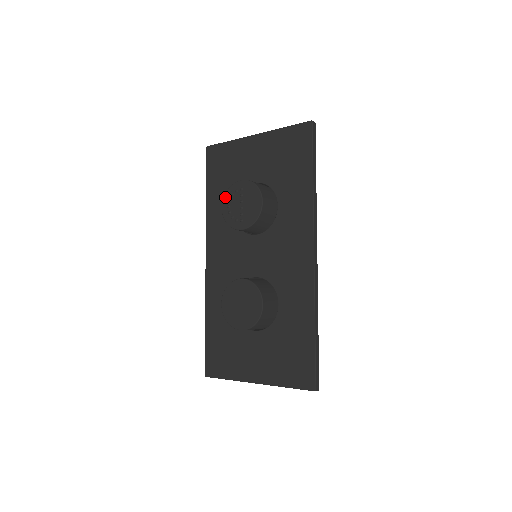
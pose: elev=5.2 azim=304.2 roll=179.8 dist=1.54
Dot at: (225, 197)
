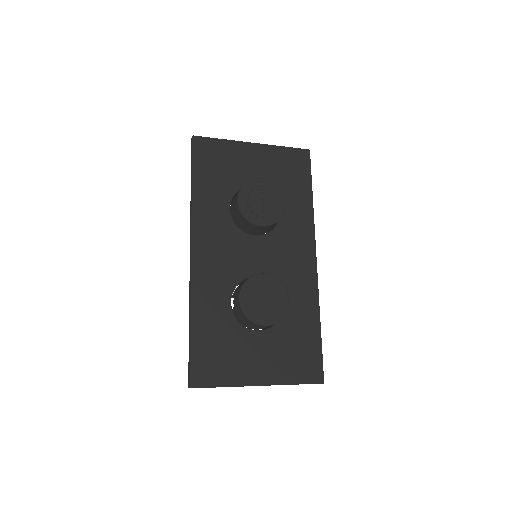
Dot at: (242, 191)
